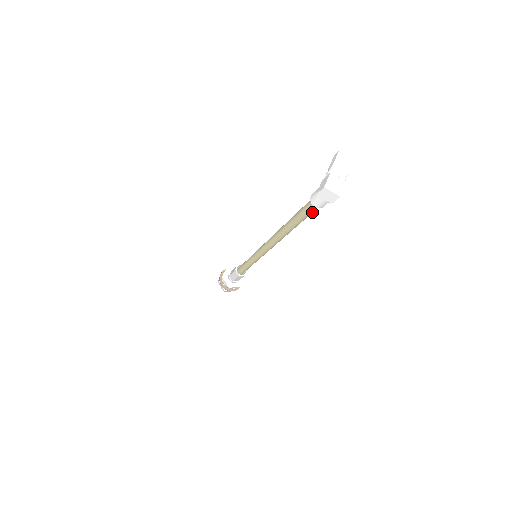
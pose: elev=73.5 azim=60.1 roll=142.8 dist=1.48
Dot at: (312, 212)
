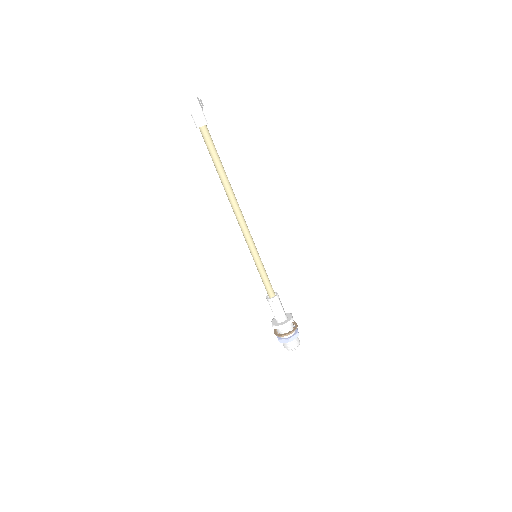
Dot at: (210, 139)
